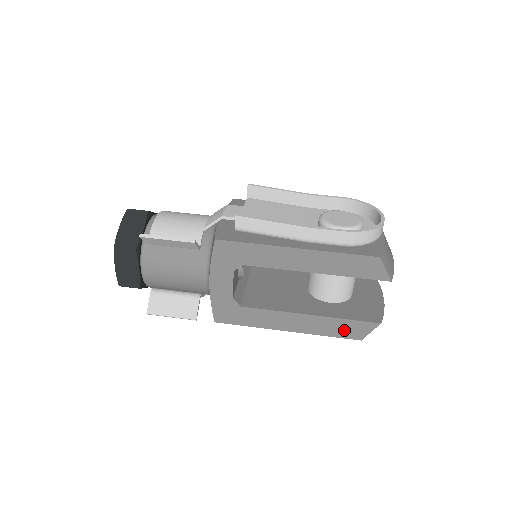
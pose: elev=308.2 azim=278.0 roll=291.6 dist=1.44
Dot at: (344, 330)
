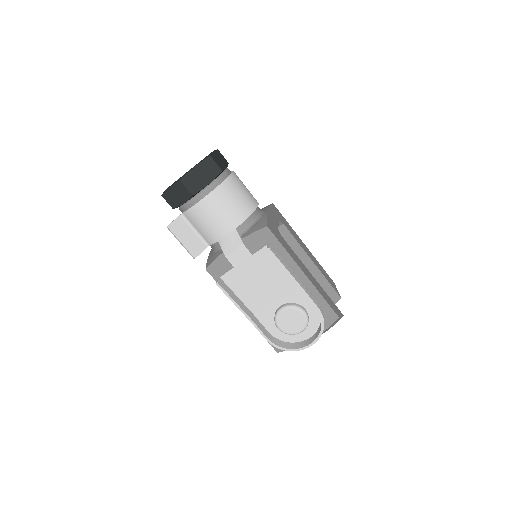
Dot at: occluded
